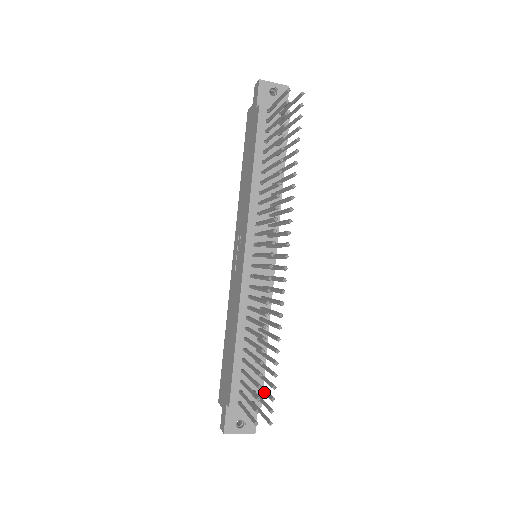
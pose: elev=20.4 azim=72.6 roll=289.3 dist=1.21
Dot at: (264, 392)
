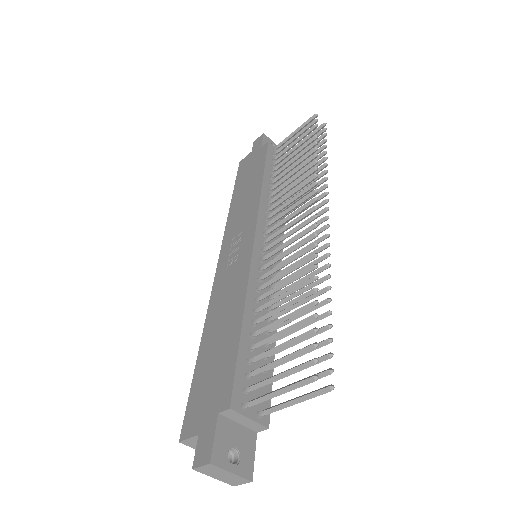
Dot at: occluded
